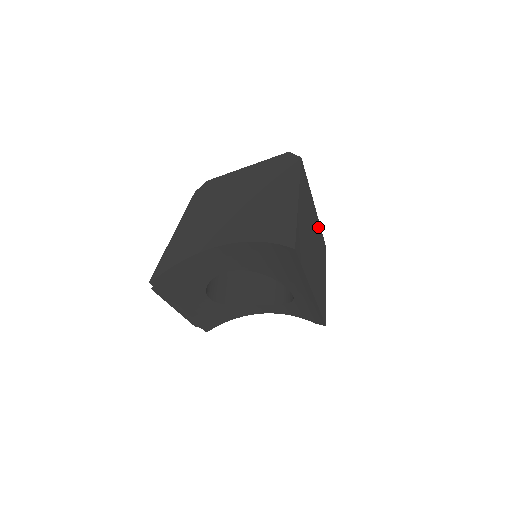
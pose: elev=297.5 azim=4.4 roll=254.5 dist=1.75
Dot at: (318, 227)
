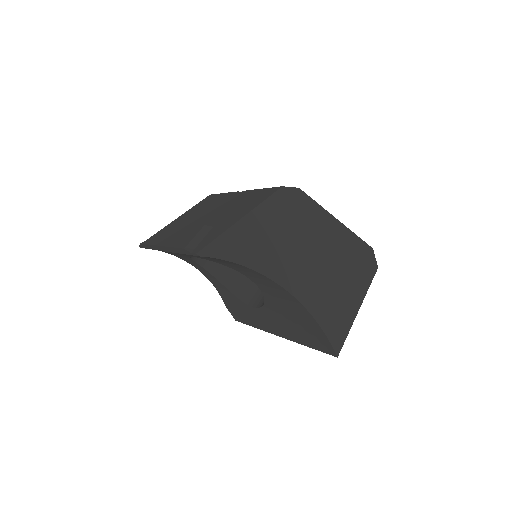
Dot at: occluded
